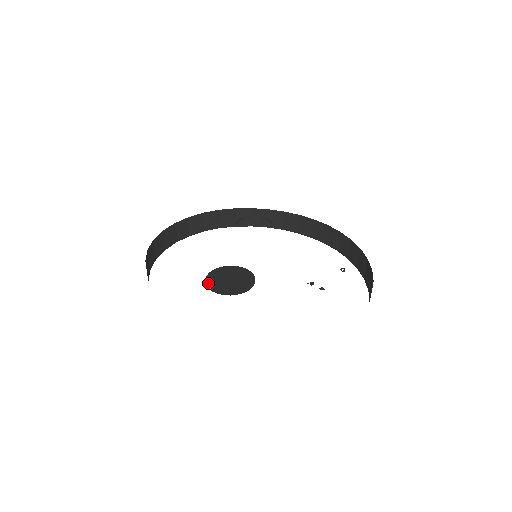
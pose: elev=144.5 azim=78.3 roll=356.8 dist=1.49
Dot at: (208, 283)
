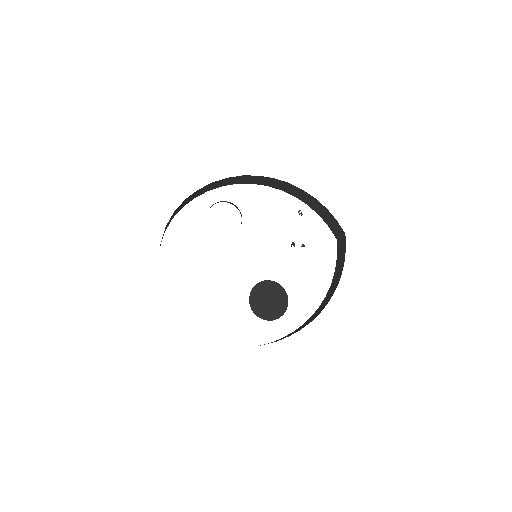
Dot at: (260, 316)
